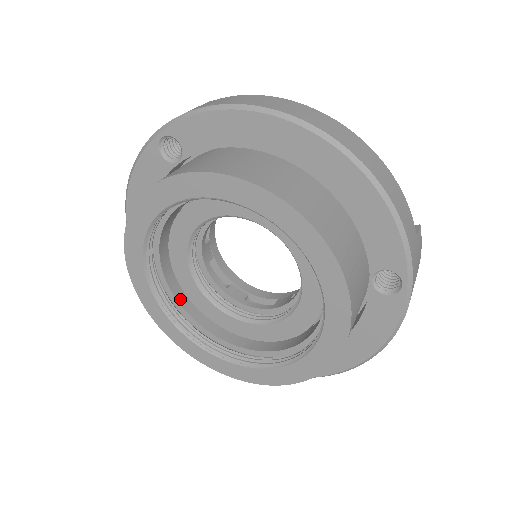
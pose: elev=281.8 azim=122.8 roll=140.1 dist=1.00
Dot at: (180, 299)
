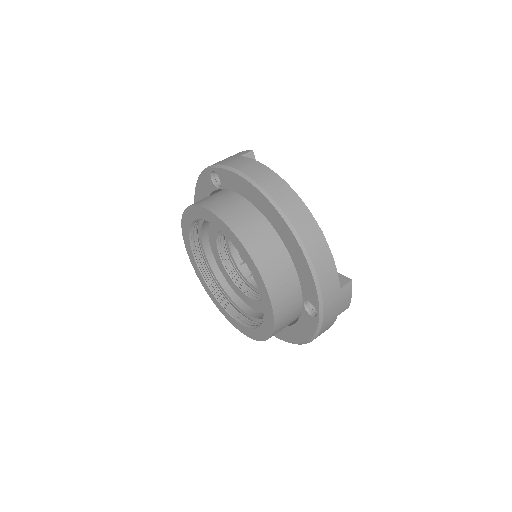
Dot at: (211, 262)
